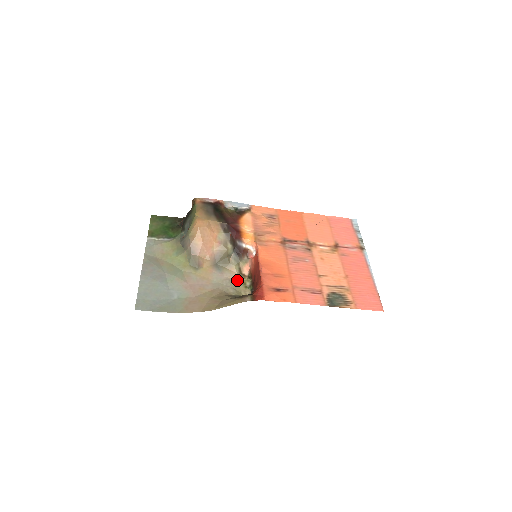
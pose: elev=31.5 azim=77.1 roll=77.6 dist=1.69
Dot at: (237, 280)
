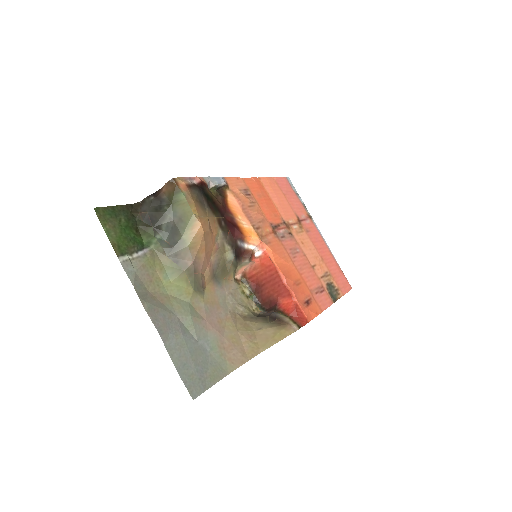
Dot at: (236, 290)
